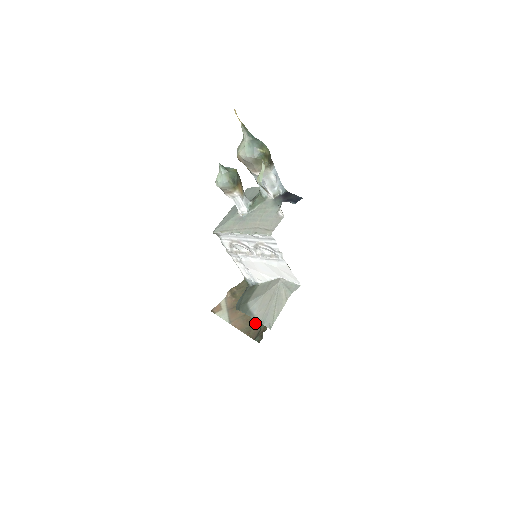
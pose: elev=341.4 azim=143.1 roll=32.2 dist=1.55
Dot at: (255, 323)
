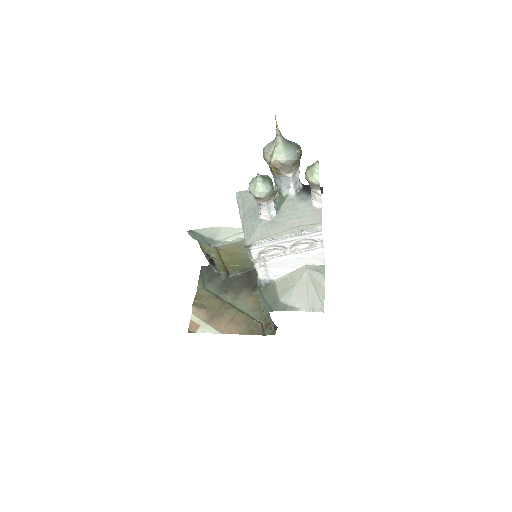
Dot at: (251, 321)
